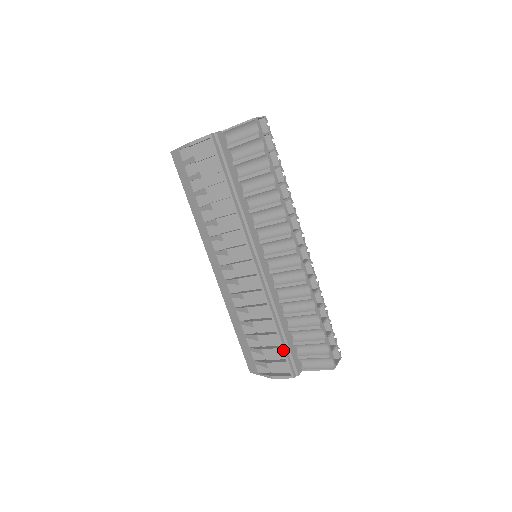
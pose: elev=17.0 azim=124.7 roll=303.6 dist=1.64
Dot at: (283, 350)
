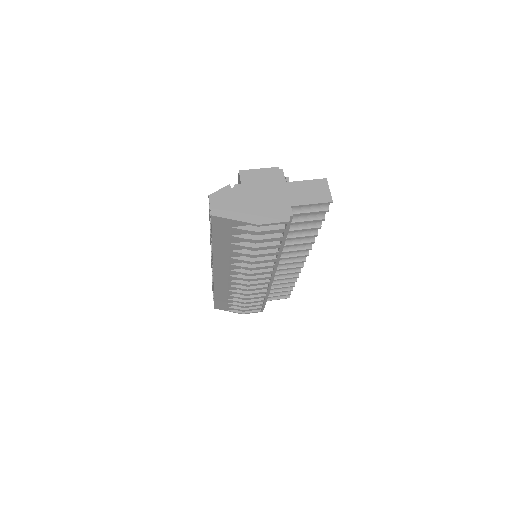
Dot at: (264, 305)
